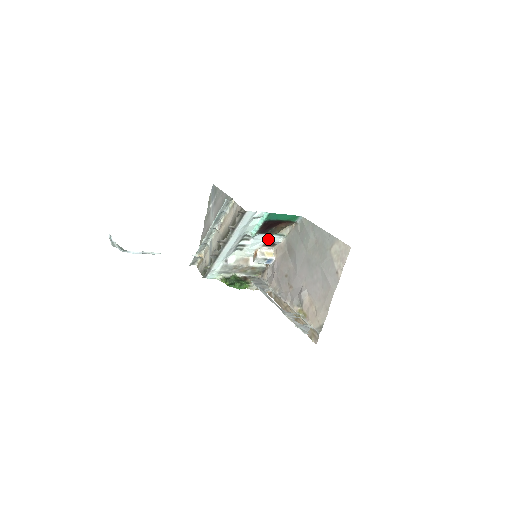
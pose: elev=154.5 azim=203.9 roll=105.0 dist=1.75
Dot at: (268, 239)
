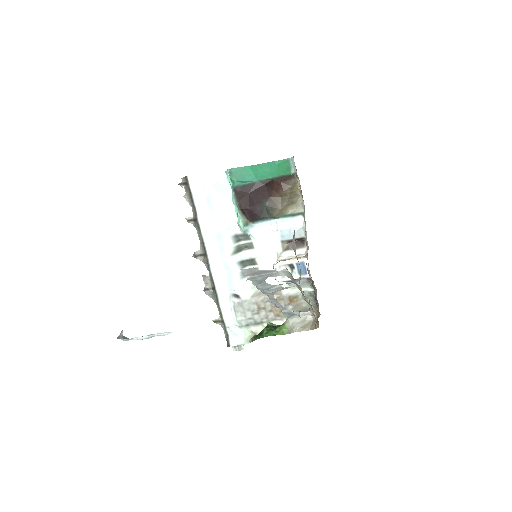
Dot at: (279, 231)
